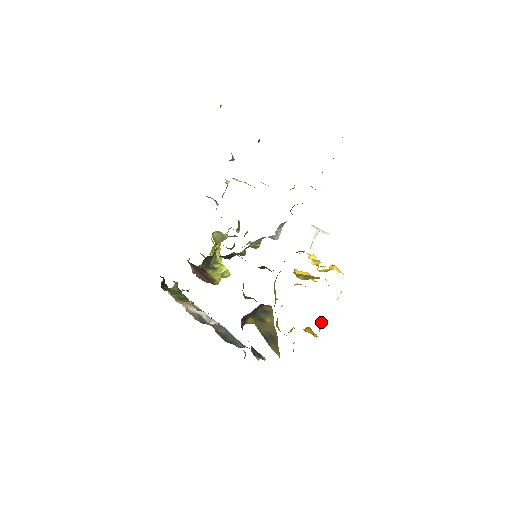
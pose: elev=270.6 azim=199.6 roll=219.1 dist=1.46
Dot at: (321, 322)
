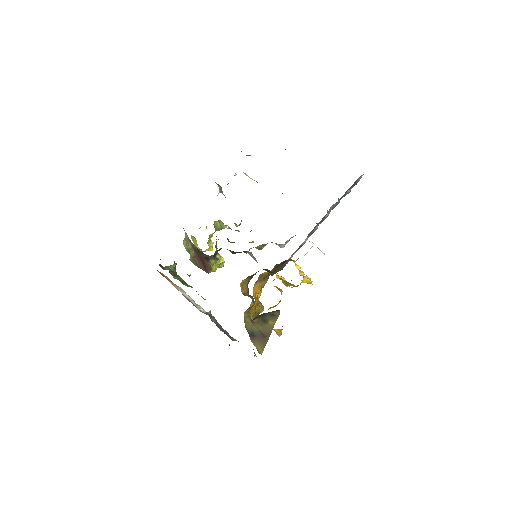
Dot at: occluded
